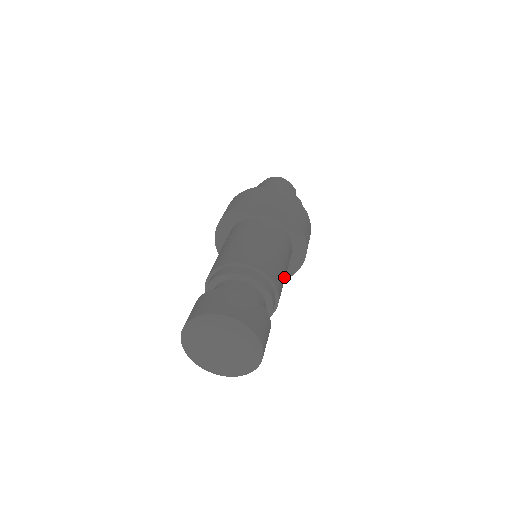
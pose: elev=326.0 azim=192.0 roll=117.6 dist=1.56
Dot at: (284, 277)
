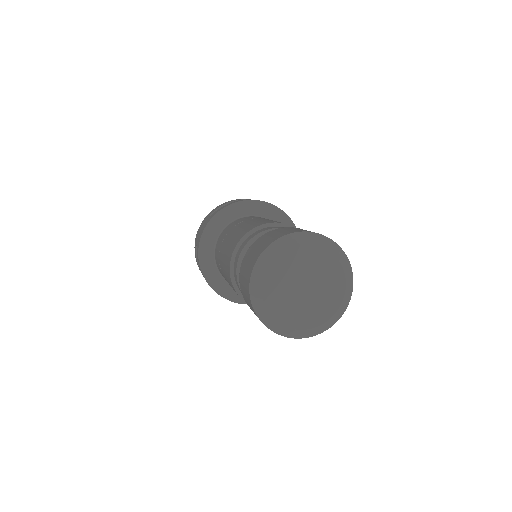
Dot at: occluded
